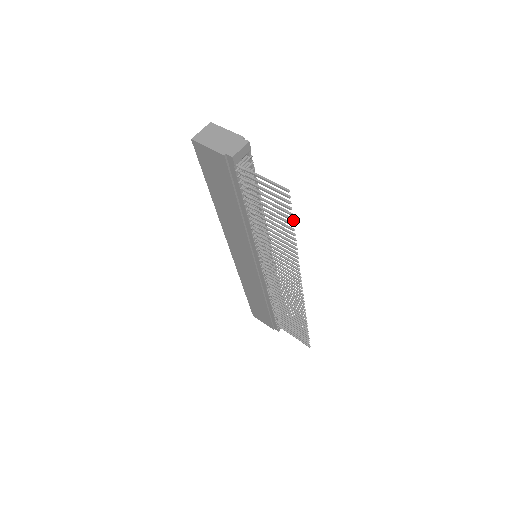
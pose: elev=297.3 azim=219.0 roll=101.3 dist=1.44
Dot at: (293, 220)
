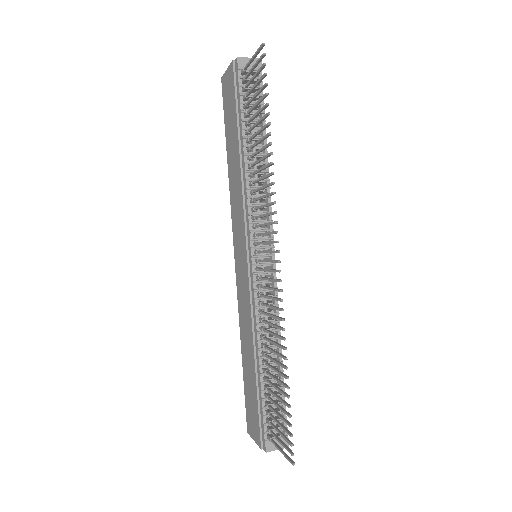
Dot at: (267, 93)
